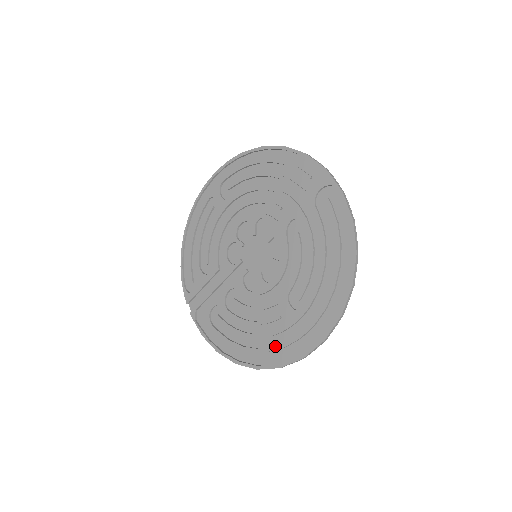
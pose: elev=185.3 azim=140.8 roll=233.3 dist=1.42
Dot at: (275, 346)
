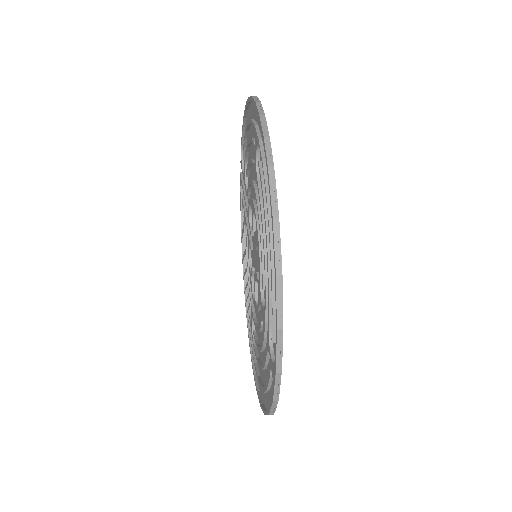
Dot at: occluded
